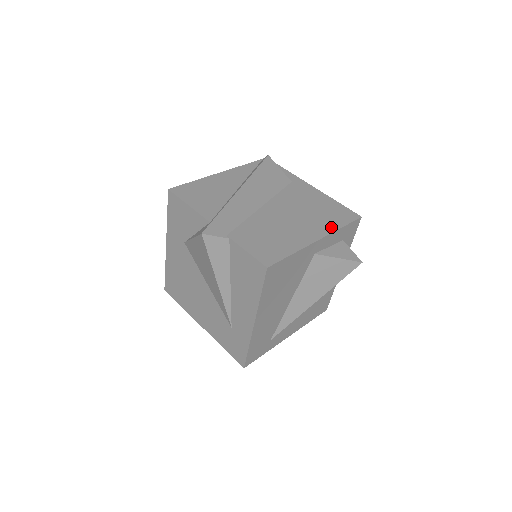
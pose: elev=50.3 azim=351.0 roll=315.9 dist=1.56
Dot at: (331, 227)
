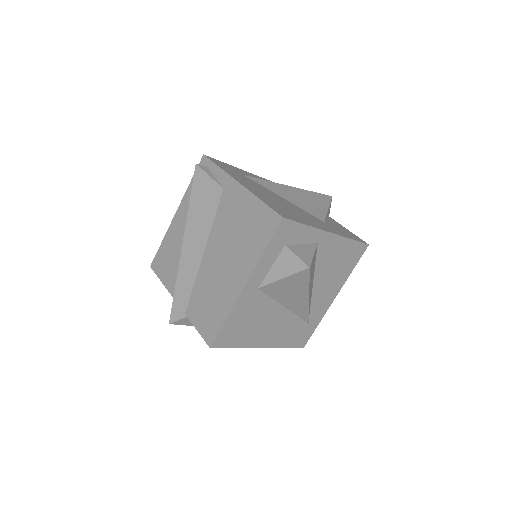
Dot at: (254, 258)
